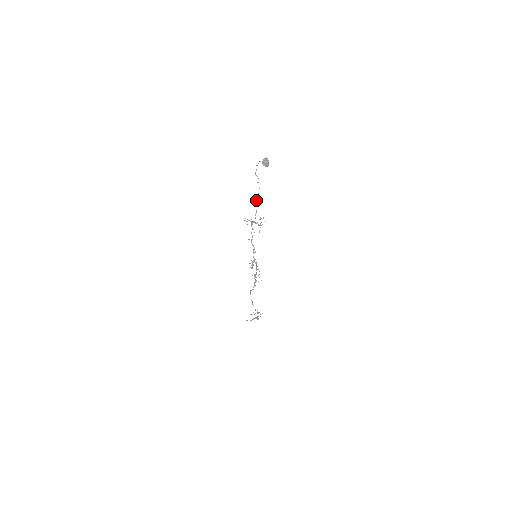
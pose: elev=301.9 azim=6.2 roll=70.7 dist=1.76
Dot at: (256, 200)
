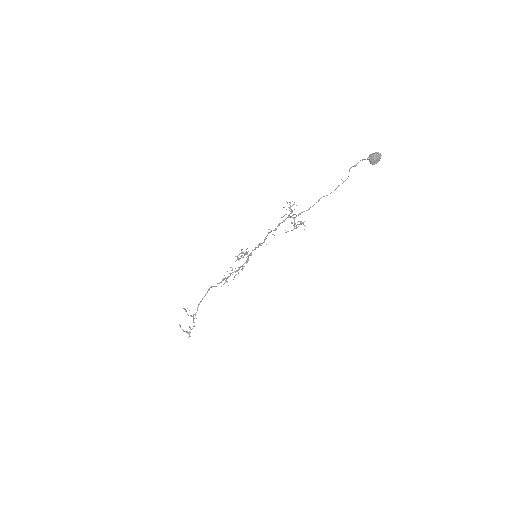
Dot at: (320, 198)
